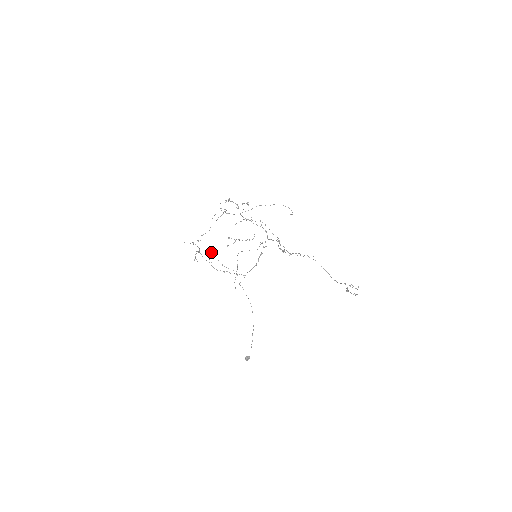
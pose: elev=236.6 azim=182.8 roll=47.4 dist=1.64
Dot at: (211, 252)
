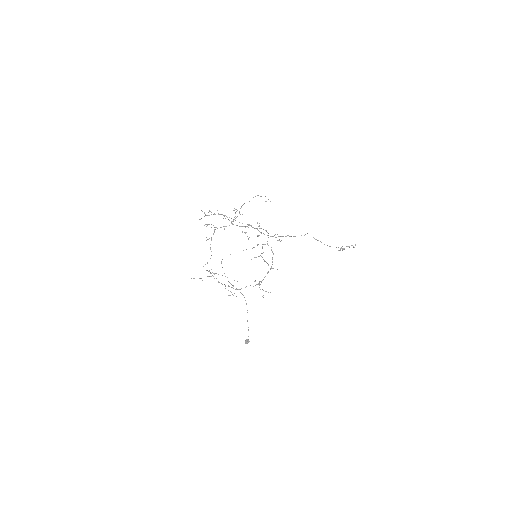
Dot at: occluded
